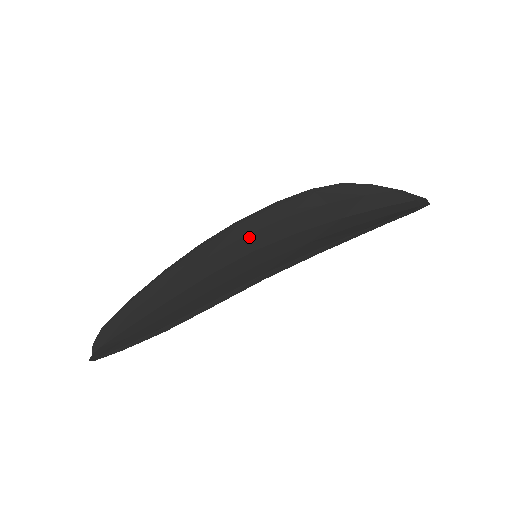
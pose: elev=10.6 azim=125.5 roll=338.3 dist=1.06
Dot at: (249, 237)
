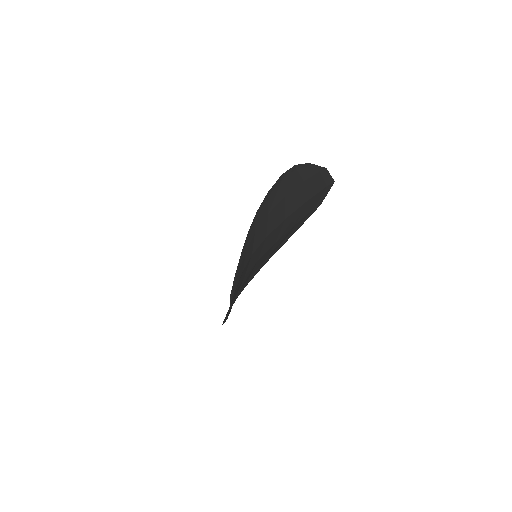
Dot at: (255, 236)
